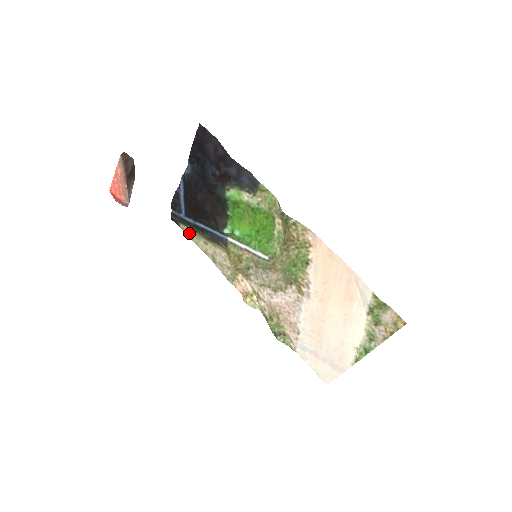
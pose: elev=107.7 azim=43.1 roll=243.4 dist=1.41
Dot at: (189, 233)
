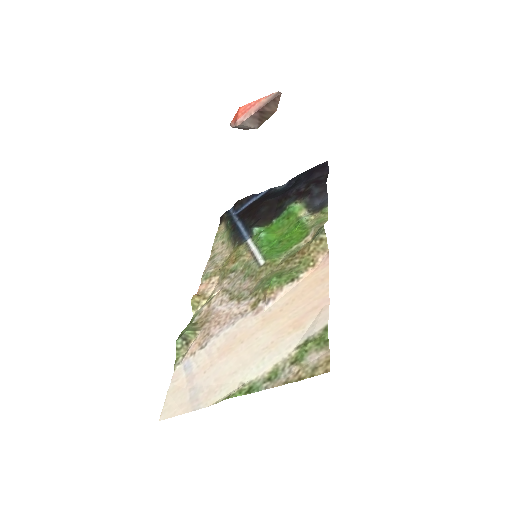
Dot at: (220, 232)
